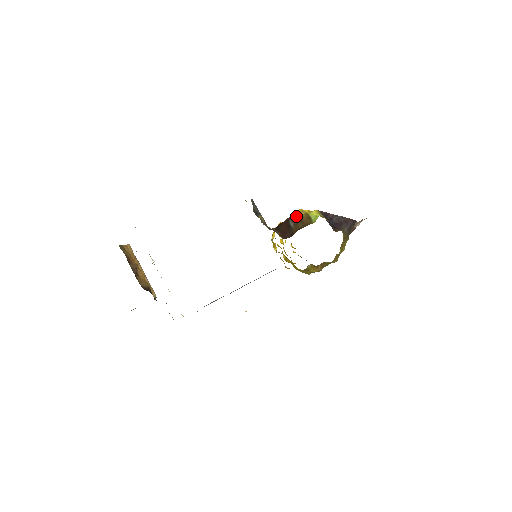
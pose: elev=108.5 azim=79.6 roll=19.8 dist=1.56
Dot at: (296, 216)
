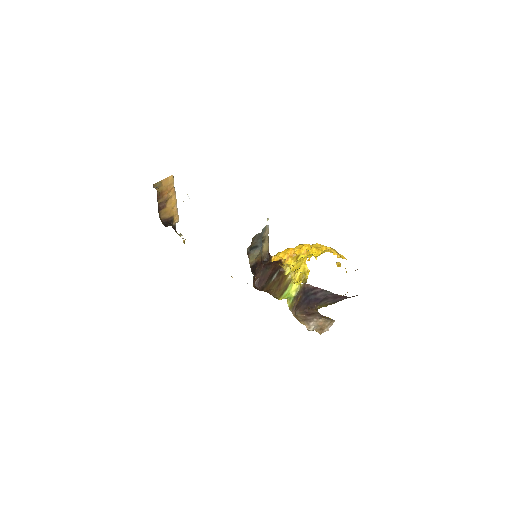
Dot at: (286, 271)
